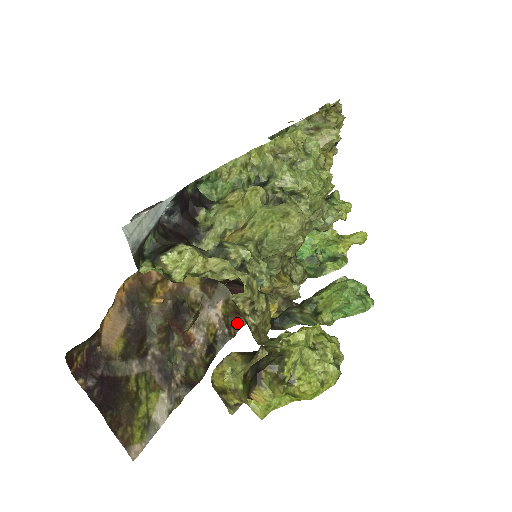
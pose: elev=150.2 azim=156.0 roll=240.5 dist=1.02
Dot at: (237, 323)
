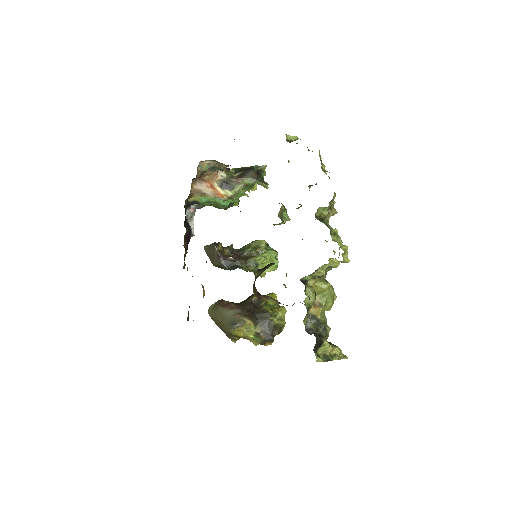
Dot at: (185, 256)
